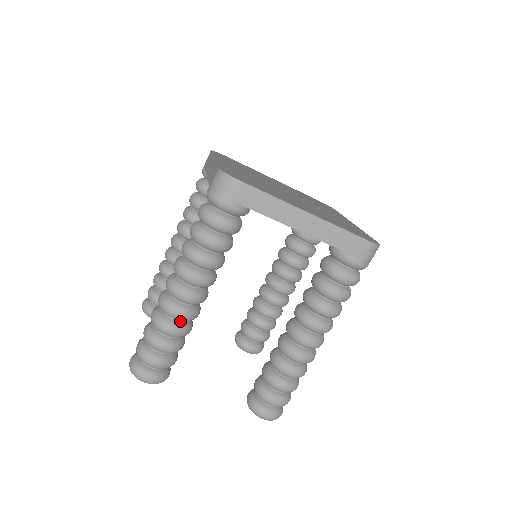
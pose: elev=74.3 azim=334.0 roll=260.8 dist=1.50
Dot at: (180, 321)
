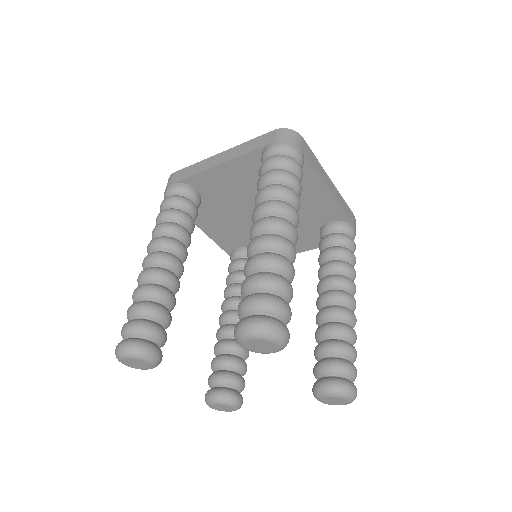
Dot at: occluded
